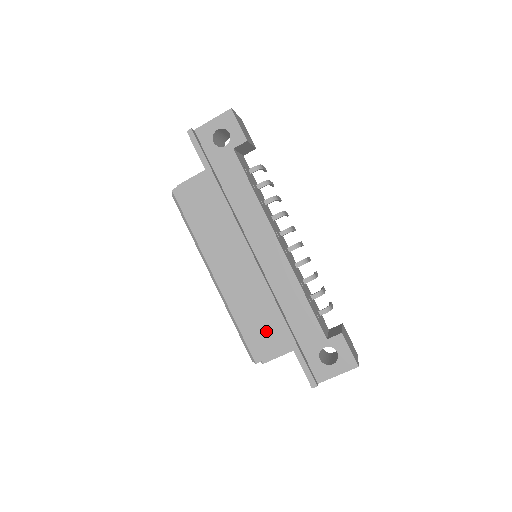
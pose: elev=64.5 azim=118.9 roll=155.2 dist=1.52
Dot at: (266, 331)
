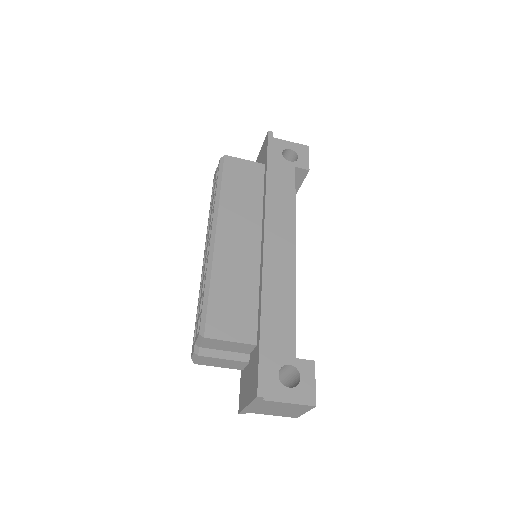
Dot at: (237, 312)
